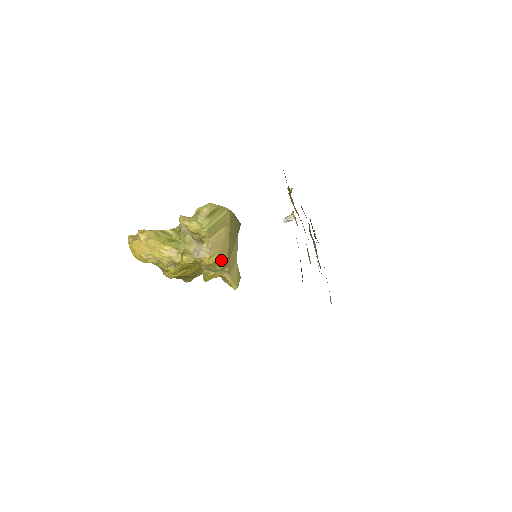
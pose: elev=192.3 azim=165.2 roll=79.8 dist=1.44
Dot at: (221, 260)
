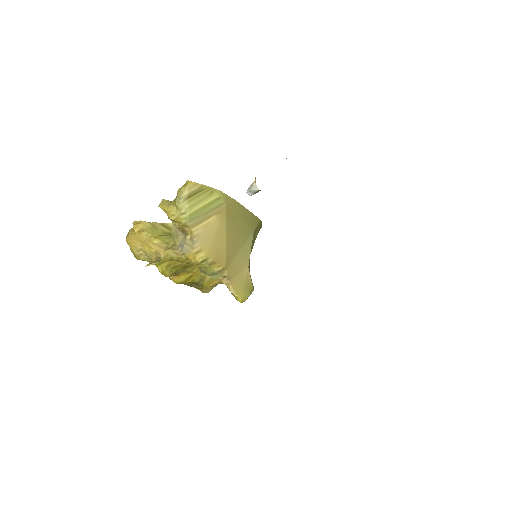
Dot at: (214, 259)
